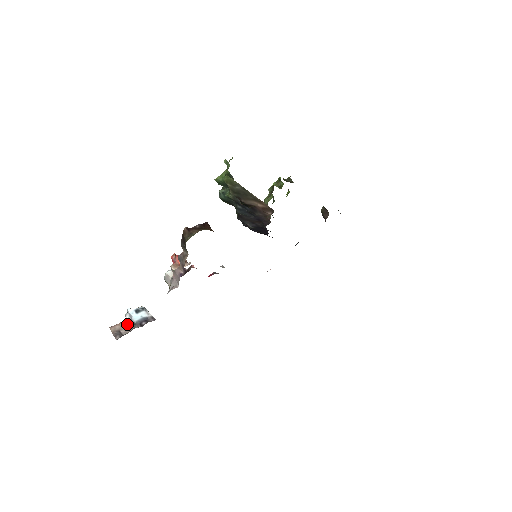
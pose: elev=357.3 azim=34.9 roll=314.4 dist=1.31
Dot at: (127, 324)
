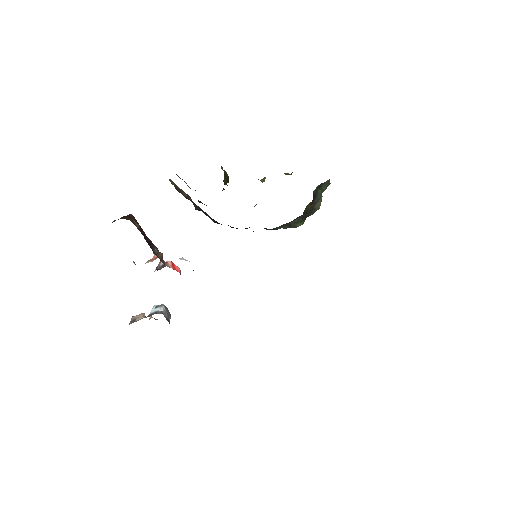
Dot at: occluded
